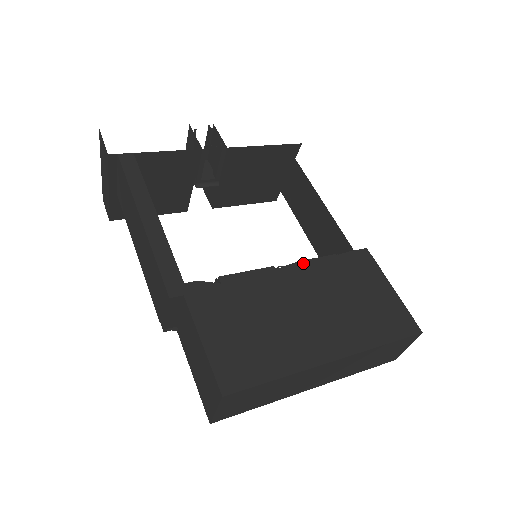
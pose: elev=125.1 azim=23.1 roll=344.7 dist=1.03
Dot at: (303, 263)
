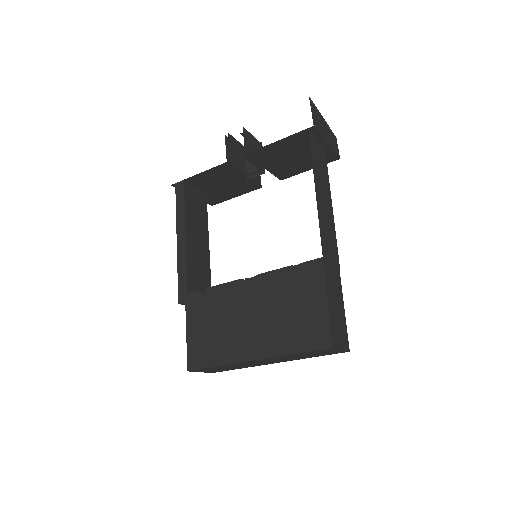
Dot at: (263, 275)
